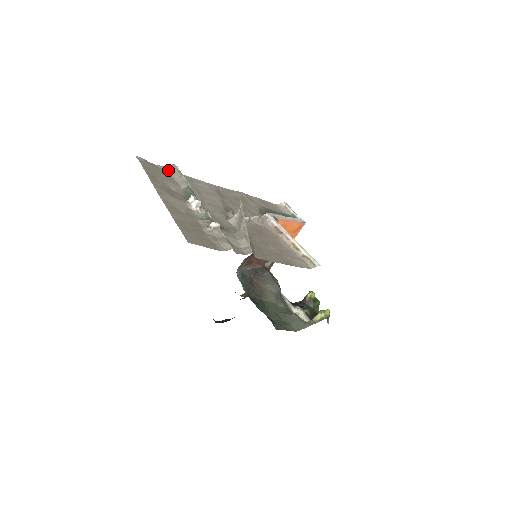
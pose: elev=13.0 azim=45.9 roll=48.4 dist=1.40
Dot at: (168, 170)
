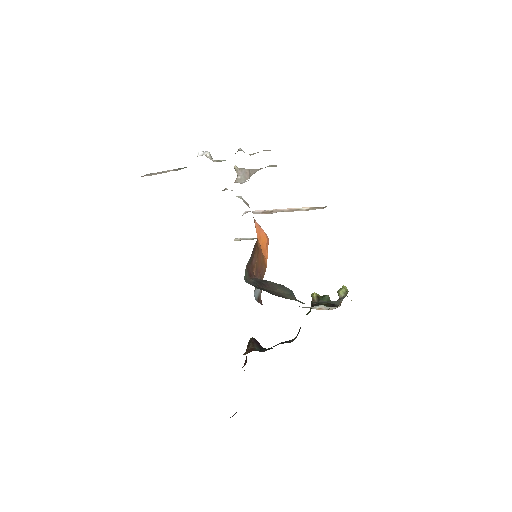
Dot at: occluded
